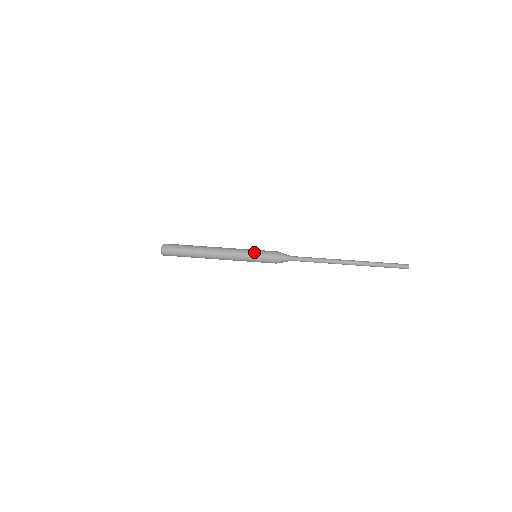
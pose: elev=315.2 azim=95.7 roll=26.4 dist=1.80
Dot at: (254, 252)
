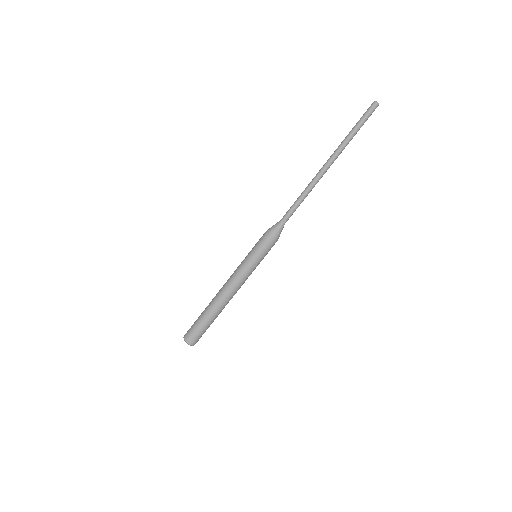
Dot at: occluded
